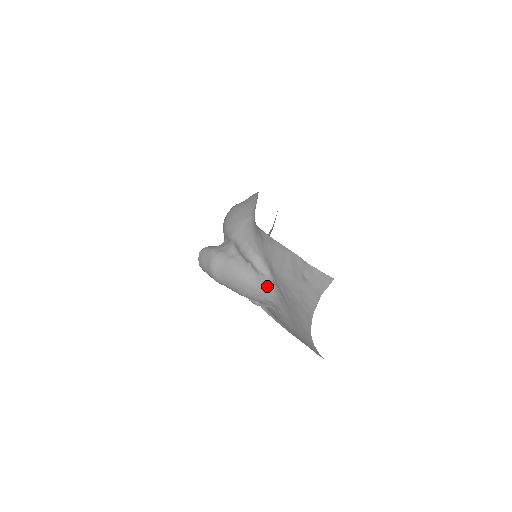
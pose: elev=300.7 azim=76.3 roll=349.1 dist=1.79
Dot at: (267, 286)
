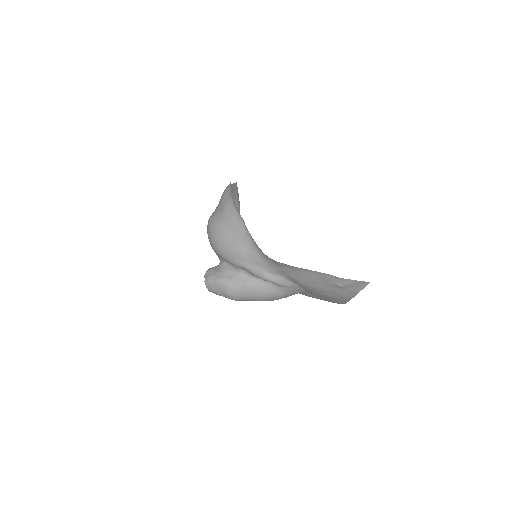
Dot at: (293, 290)
